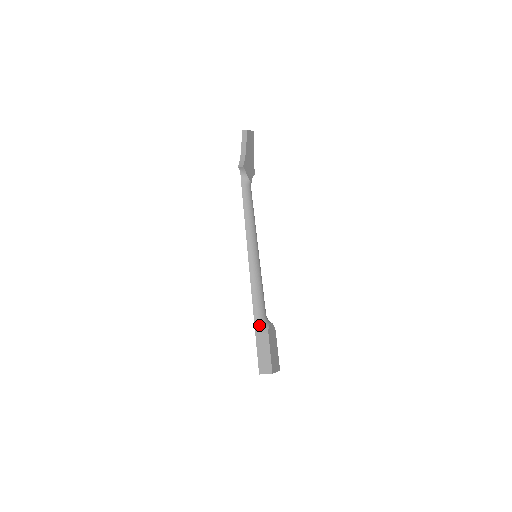
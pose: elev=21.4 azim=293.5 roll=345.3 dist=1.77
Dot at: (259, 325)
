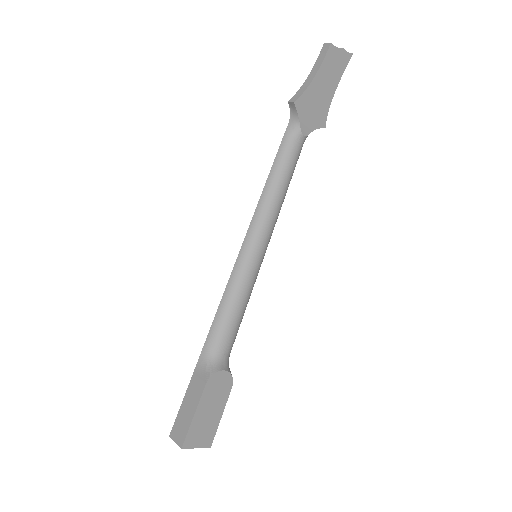
Dot at: (203, 363)
